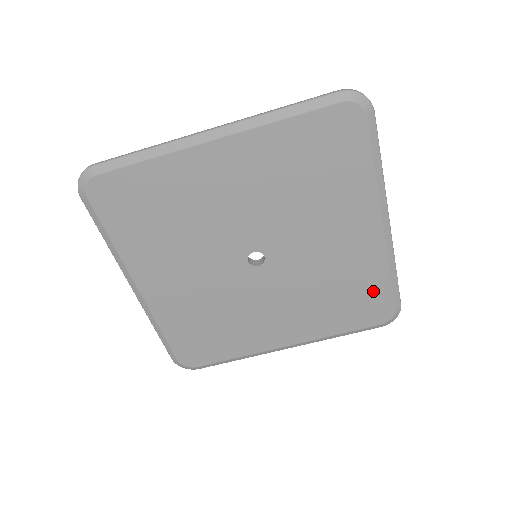
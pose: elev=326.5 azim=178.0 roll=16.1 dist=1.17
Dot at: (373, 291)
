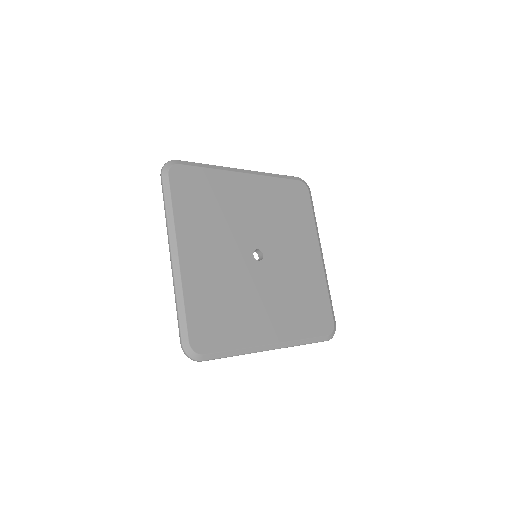
Dot at: (321, 303)
